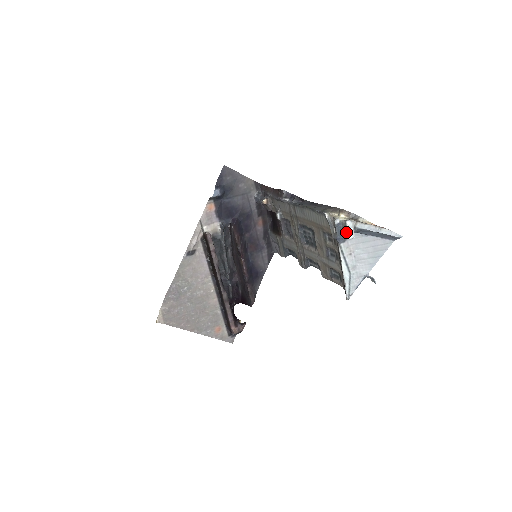
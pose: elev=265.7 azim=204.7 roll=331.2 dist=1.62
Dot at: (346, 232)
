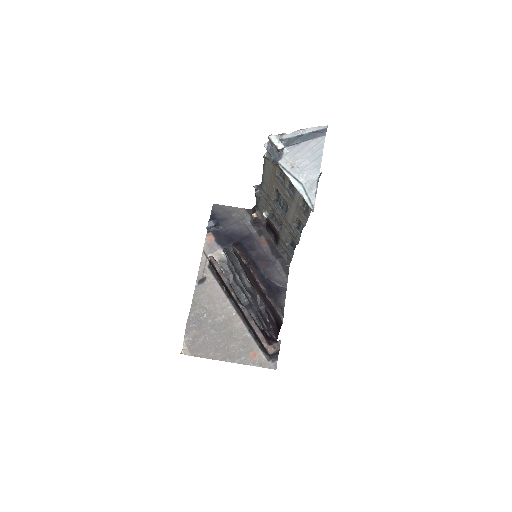
Dot at: (274, 146)
